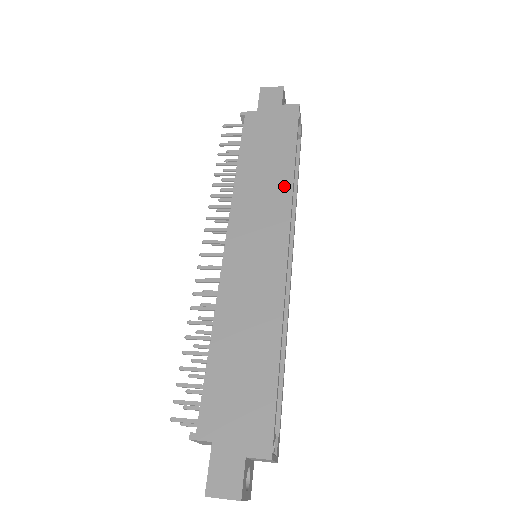
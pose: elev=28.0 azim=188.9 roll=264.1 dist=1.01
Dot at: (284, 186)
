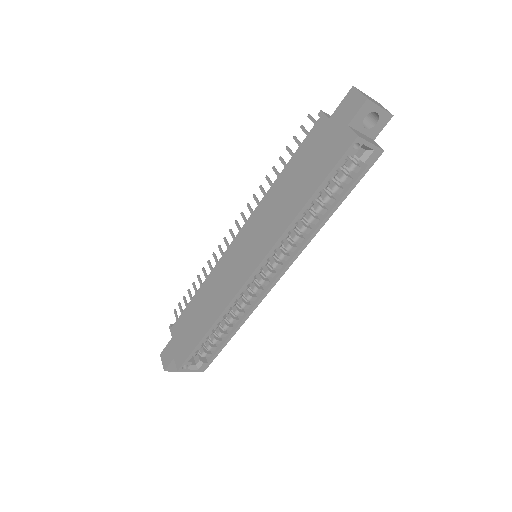
Dot at: (284, 221)
